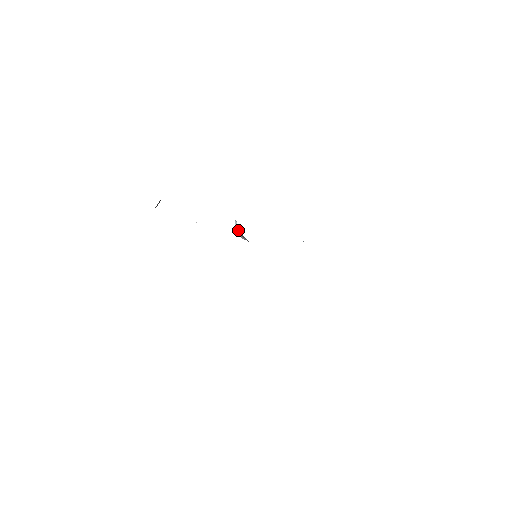
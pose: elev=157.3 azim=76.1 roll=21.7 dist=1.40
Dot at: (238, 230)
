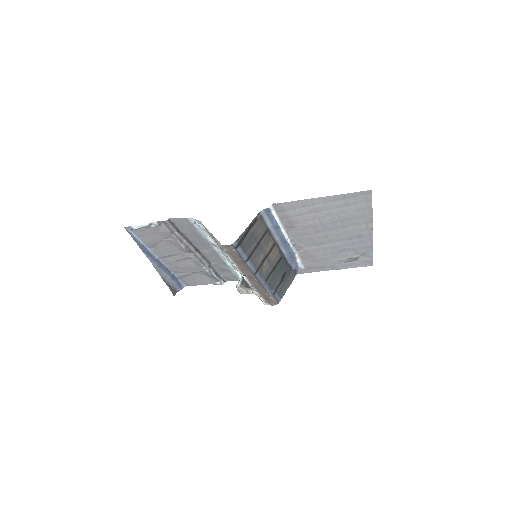
Dot at: (240, 281)
